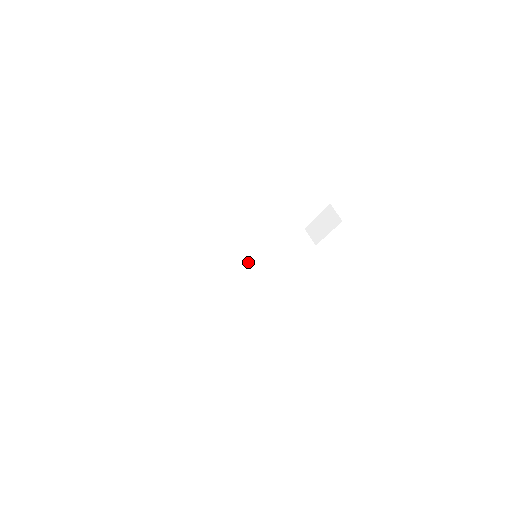
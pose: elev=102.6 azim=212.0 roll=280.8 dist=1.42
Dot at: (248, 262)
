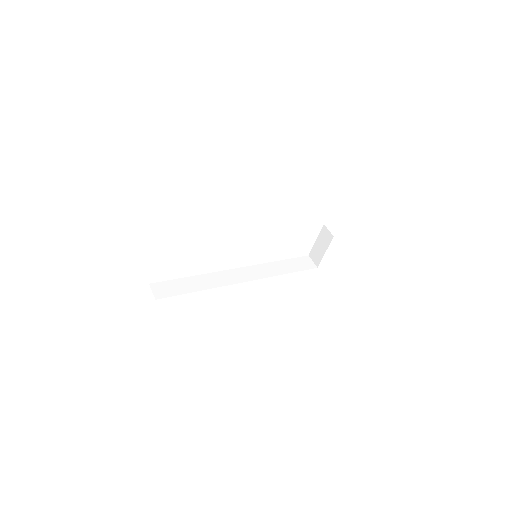
Dot at: (253, 269)
